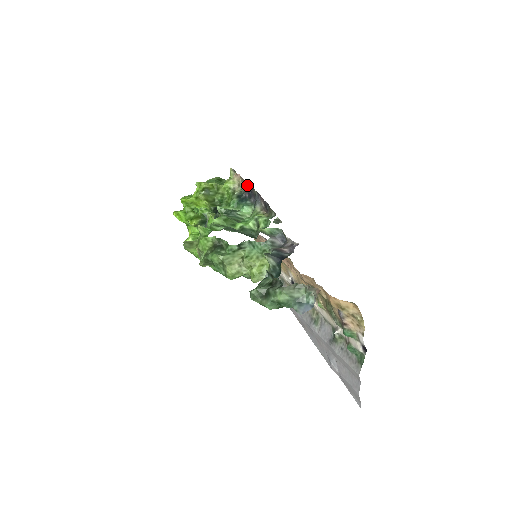
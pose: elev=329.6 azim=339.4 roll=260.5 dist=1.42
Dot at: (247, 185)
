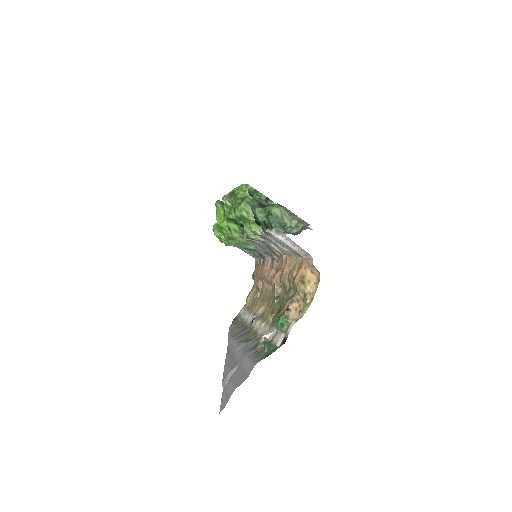
Dot at: occluded
